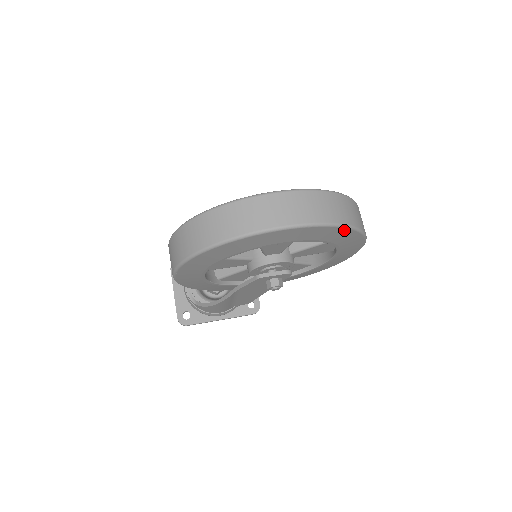
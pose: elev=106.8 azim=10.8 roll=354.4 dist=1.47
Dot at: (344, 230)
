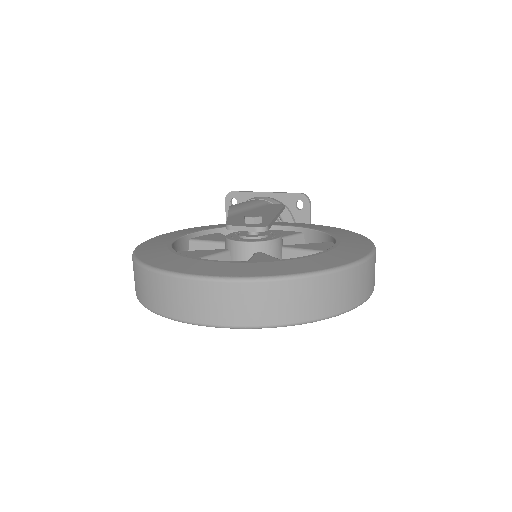
Dot at: (281, 325)
